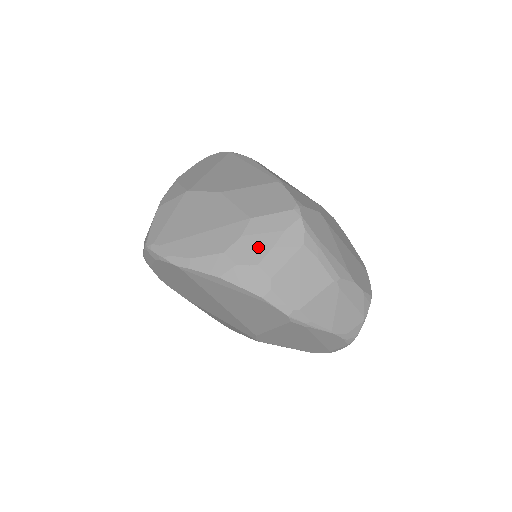
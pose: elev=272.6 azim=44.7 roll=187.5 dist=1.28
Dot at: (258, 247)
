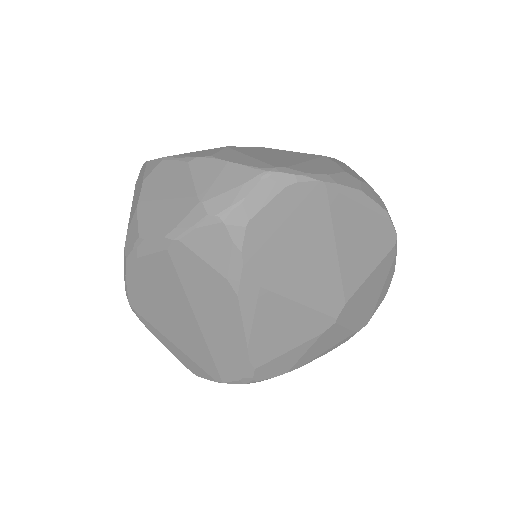
Dot at: (354, 173)
